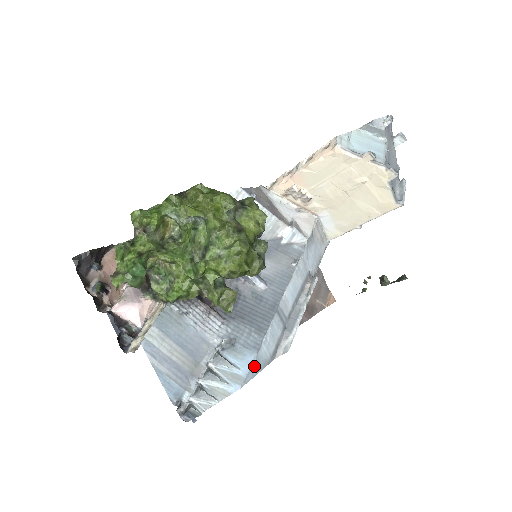
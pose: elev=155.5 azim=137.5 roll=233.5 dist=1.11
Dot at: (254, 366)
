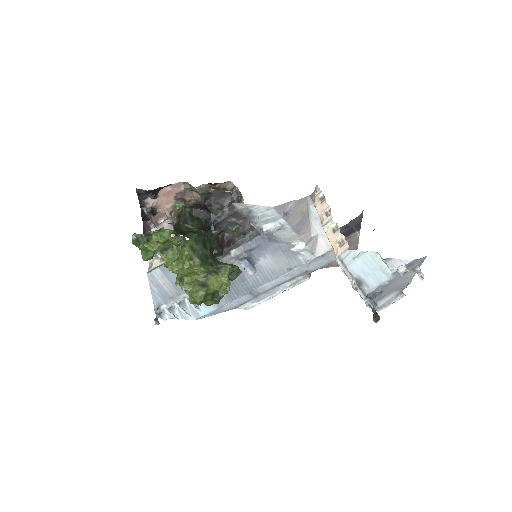
Dot at: (212, 313)
